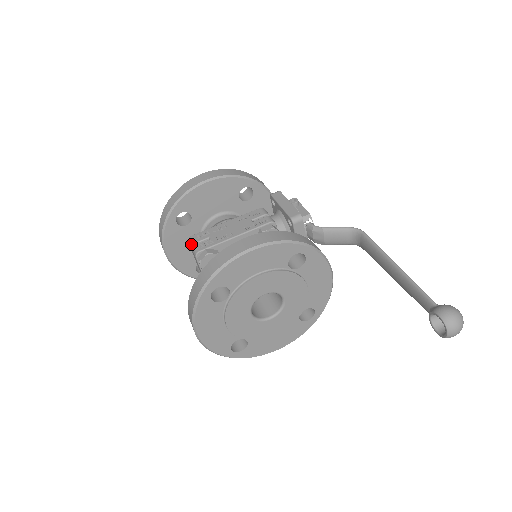
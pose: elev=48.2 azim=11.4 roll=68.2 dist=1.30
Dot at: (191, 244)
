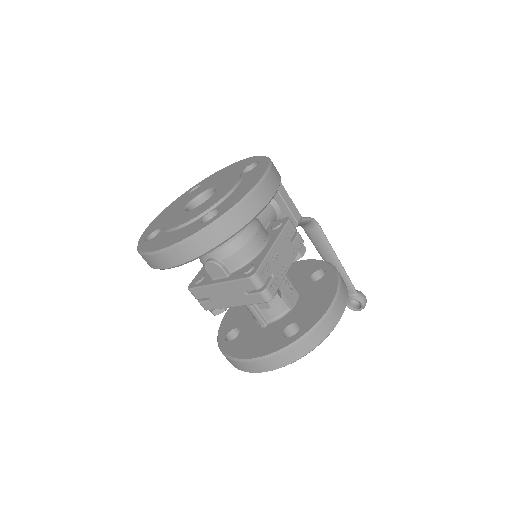
Dot at: (260, 286)
